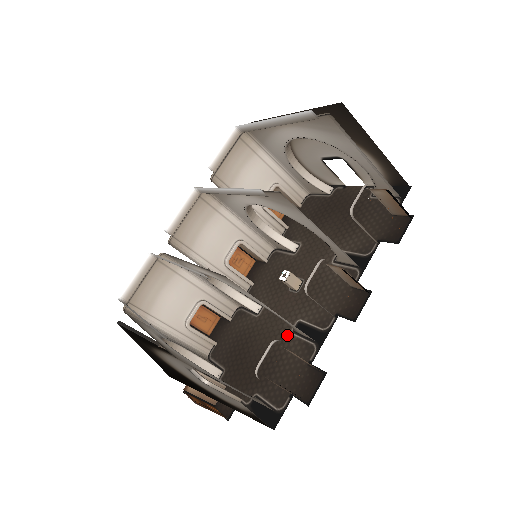
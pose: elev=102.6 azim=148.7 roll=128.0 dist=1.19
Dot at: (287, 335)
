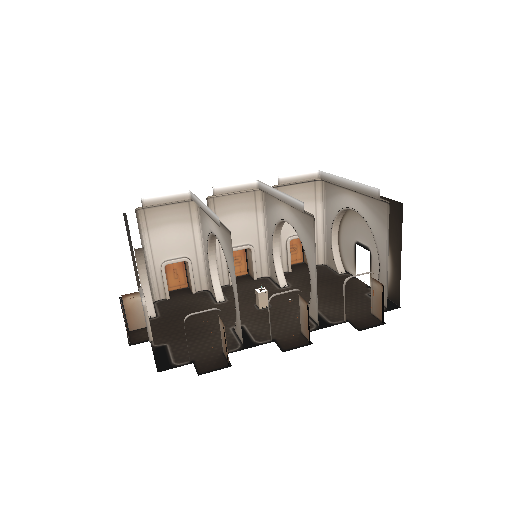
Dot at: (226, 327)
